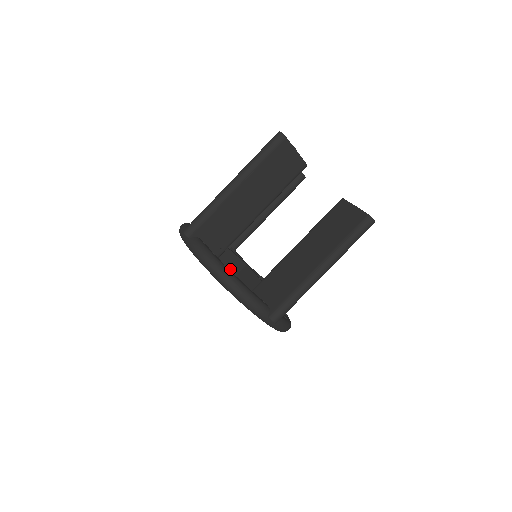
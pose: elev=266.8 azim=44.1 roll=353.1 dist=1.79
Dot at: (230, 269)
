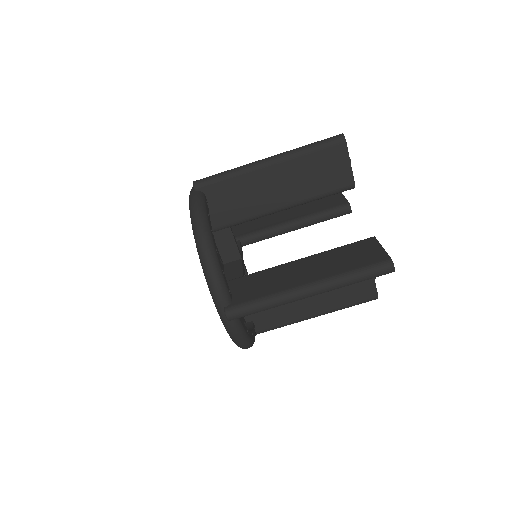
Dot at: (222, 252)
